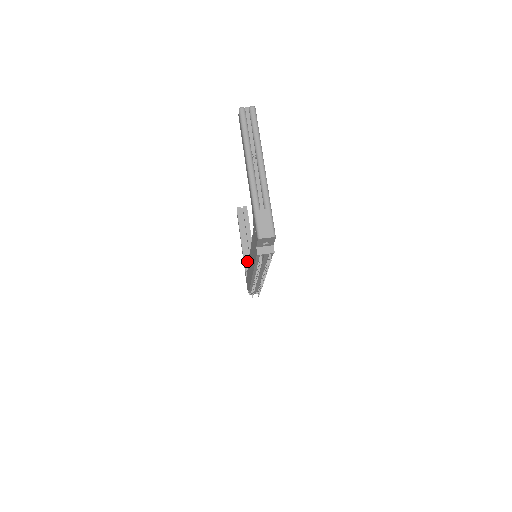
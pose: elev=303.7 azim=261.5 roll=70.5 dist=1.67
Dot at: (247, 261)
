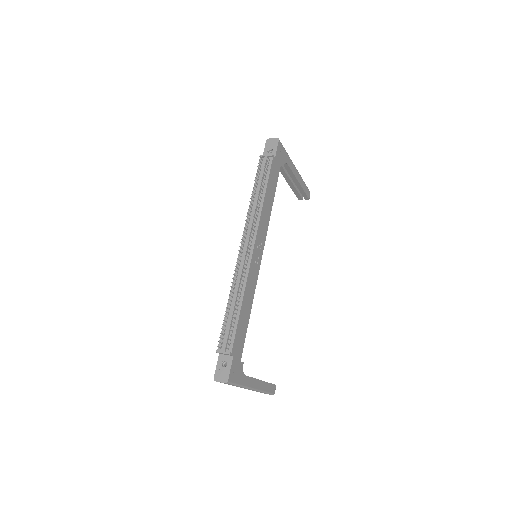
Dot at: occluded
